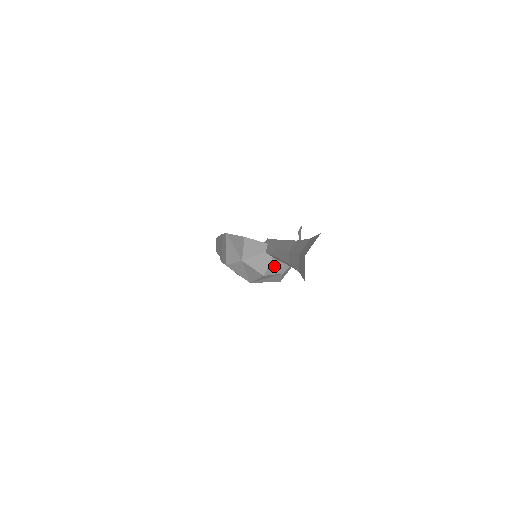
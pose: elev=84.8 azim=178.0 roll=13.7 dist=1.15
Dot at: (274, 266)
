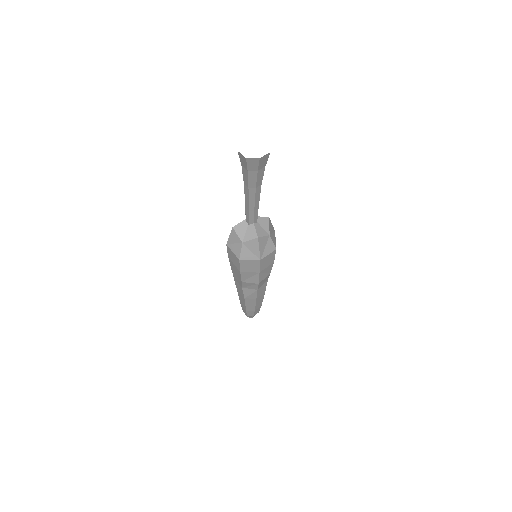
Dot at: (259, 230)
